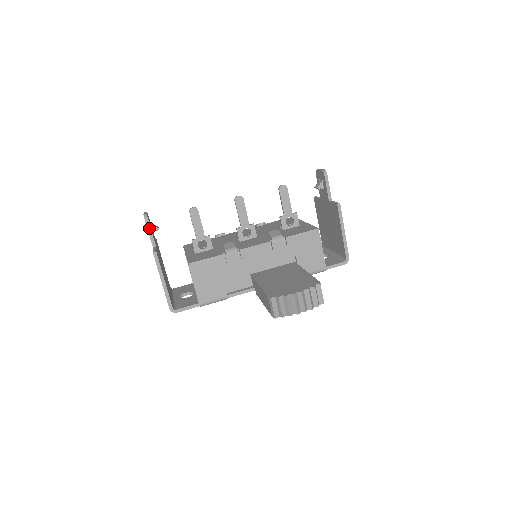
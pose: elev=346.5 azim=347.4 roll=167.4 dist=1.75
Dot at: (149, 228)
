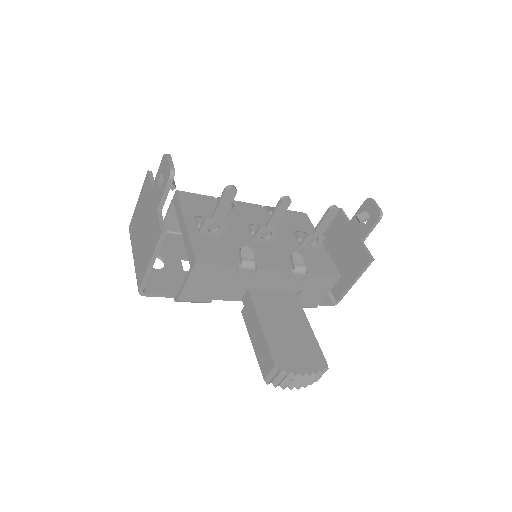
Dot at: (168, 189)
